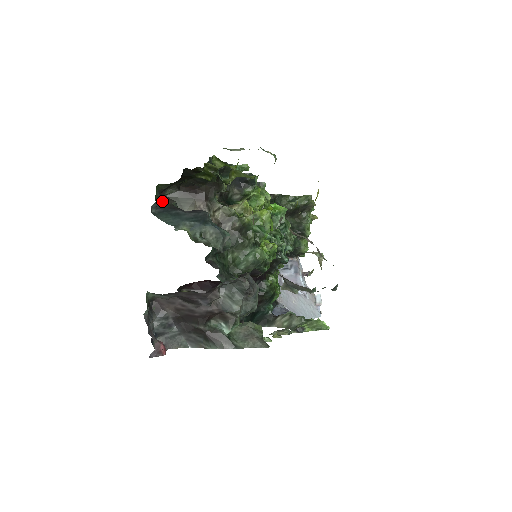
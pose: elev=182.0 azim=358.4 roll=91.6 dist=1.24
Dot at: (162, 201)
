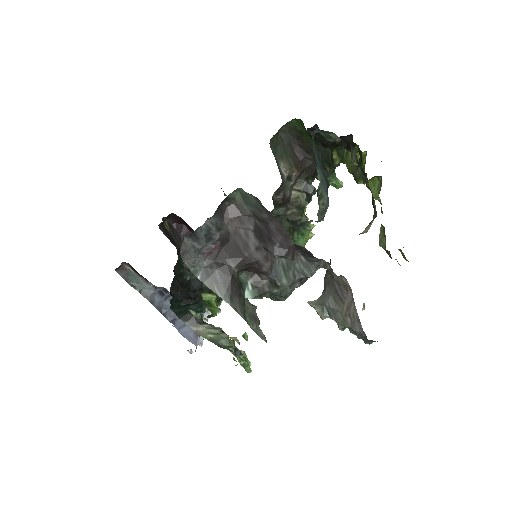
Dot at: occluded
